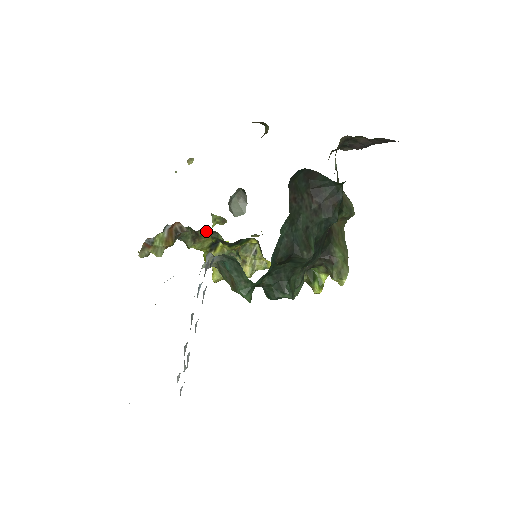
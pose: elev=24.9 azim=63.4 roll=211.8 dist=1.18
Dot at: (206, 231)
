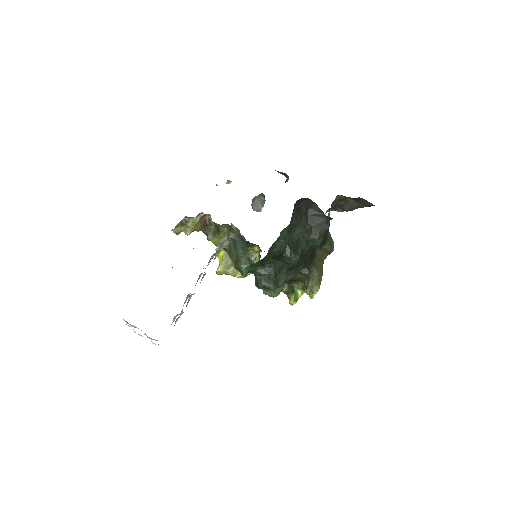
Dot at: (226, 229)
